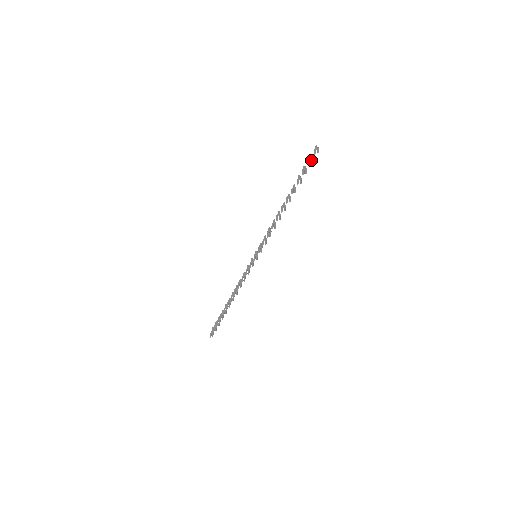
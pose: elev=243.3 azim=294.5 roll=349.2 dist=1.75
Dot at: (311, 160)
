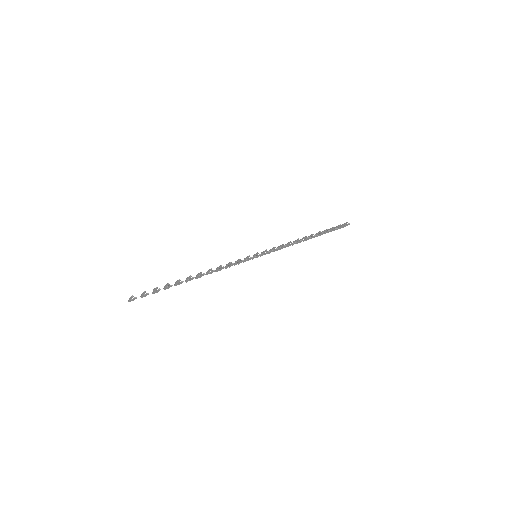
Dot at: (340, 227)
